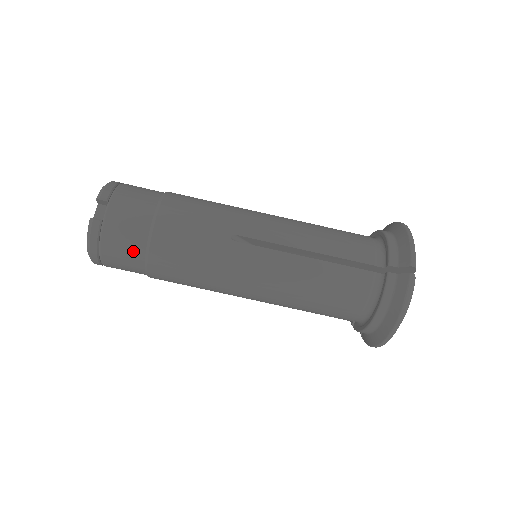
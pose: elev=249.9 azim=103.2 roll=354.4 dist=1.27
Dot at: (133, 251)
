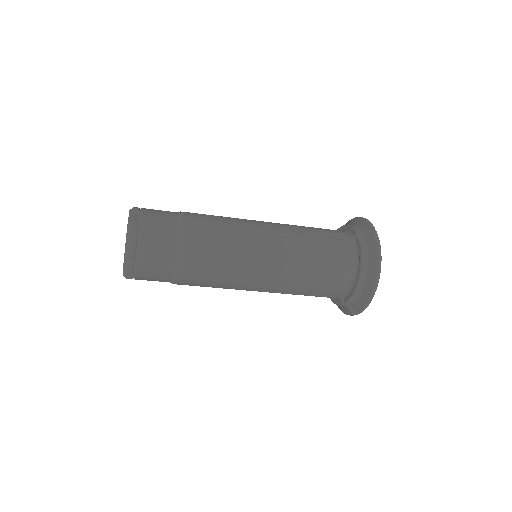
Dot at: occluded
